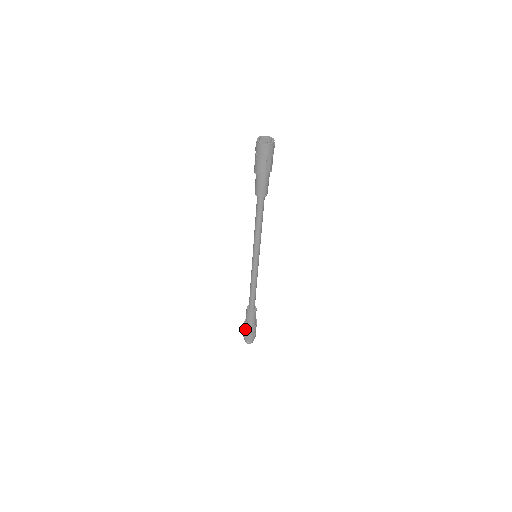
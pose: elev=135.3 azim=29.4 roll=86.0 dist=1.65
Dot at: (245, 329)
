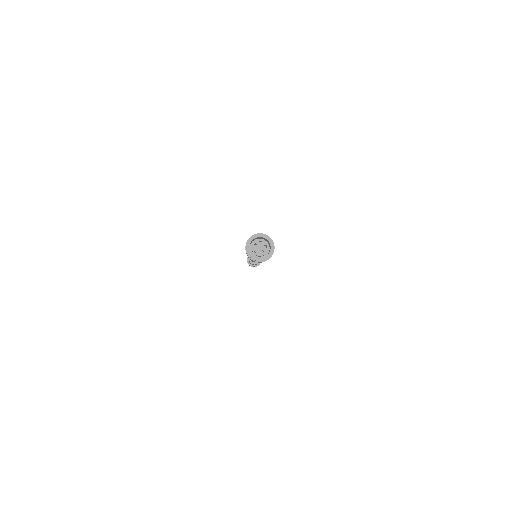
Dot at: occluded
